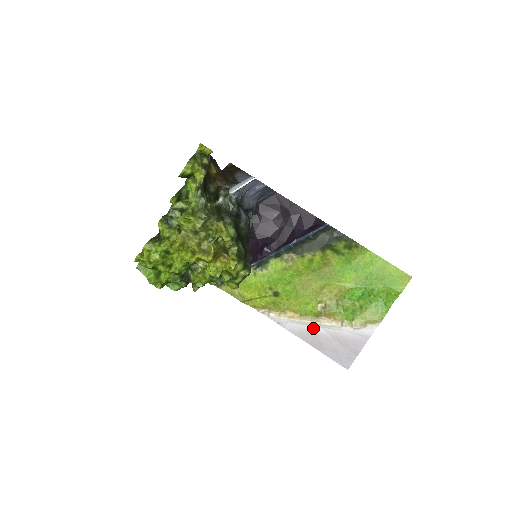
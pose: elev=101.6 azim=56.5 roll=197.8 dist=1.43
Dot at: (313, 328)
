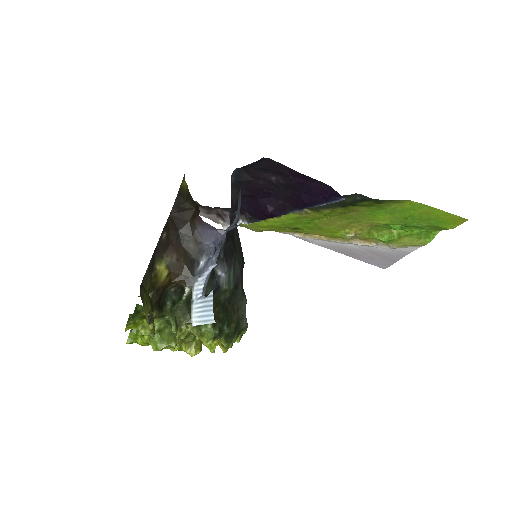
Dot at: (344, 245)
